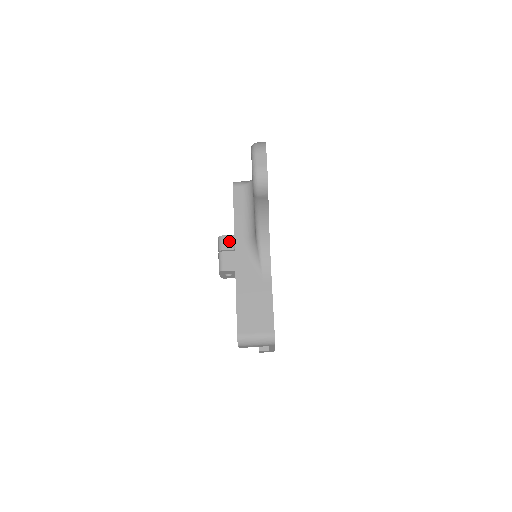
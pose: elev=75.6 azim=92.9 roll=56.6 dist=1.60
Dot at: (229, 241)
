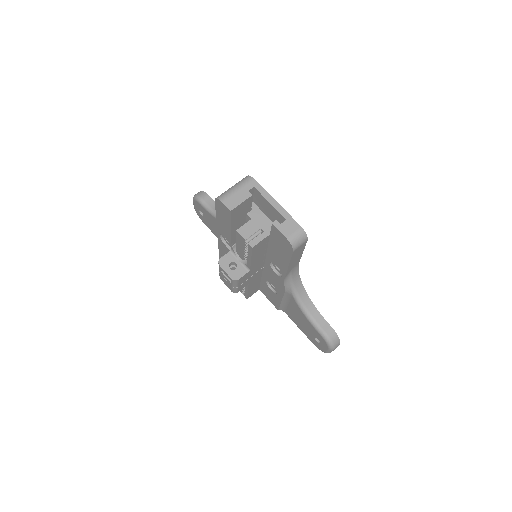
Dot at: occluded
